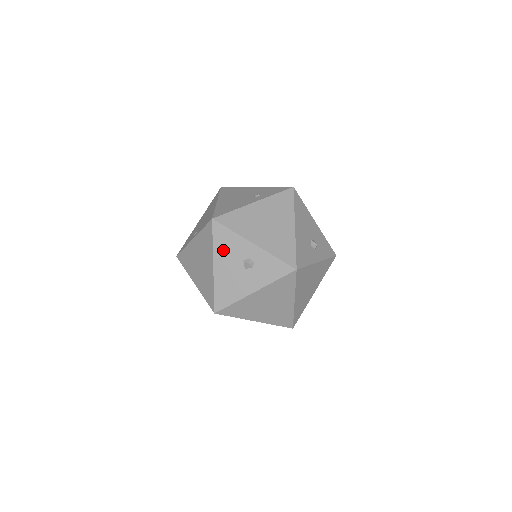
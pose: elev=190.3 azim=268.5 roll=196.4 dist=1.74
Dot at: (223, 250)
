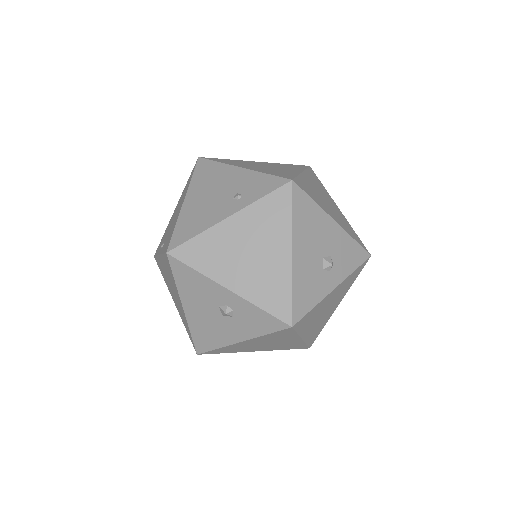
Dot at: (190, 291)
